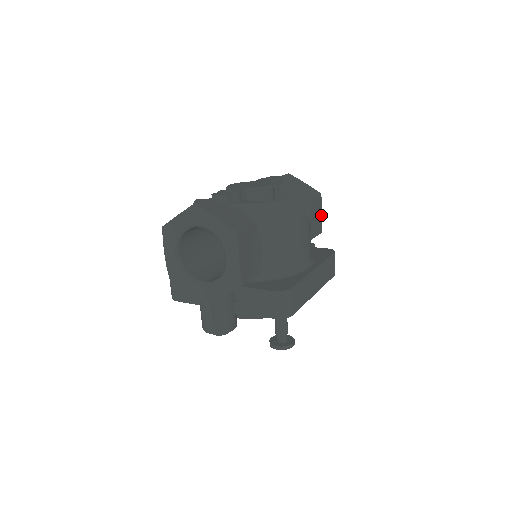
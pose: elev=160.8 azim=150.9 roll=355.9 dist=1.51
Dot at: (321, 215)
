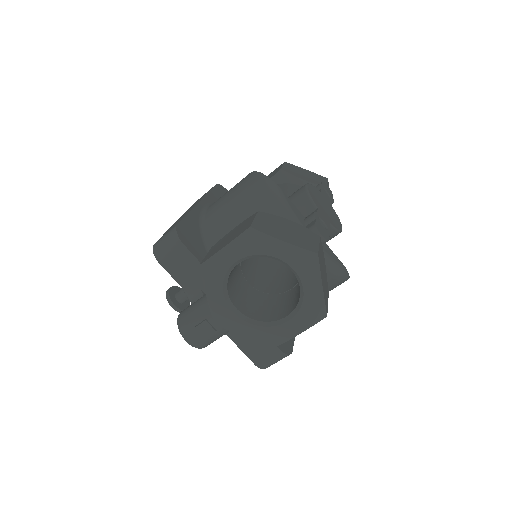
Dot at: occluded
